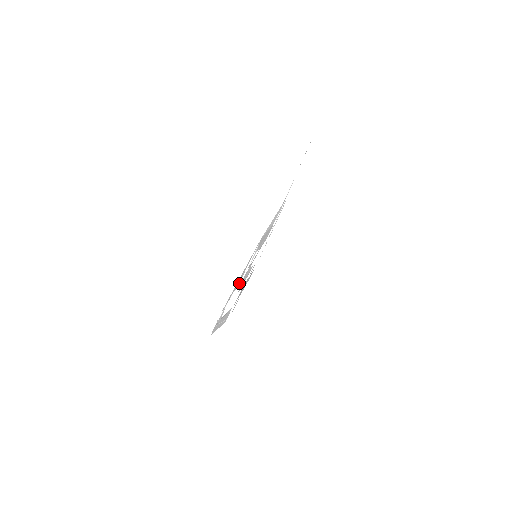
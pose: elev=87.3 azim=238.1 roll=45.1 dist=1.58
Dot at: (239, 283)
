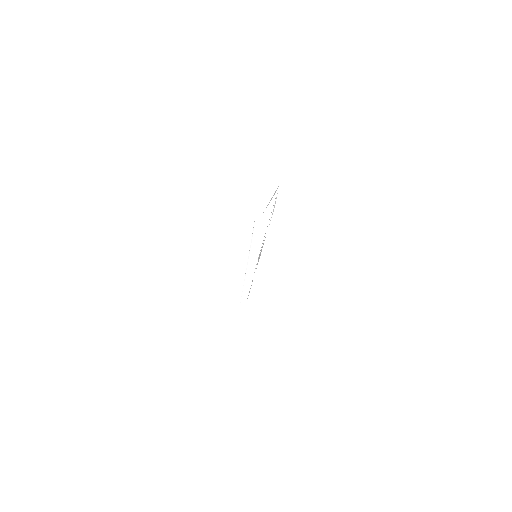
Dot at: occluded
